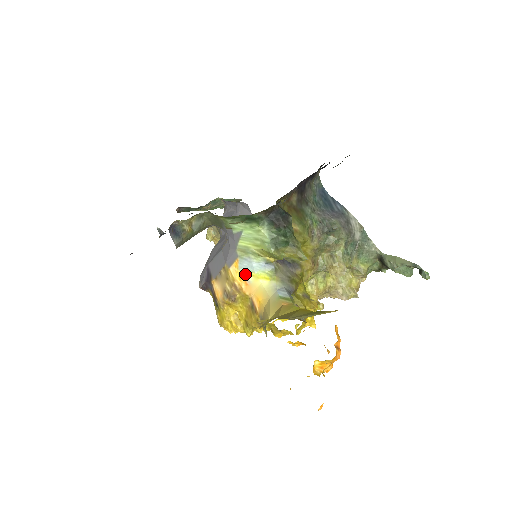
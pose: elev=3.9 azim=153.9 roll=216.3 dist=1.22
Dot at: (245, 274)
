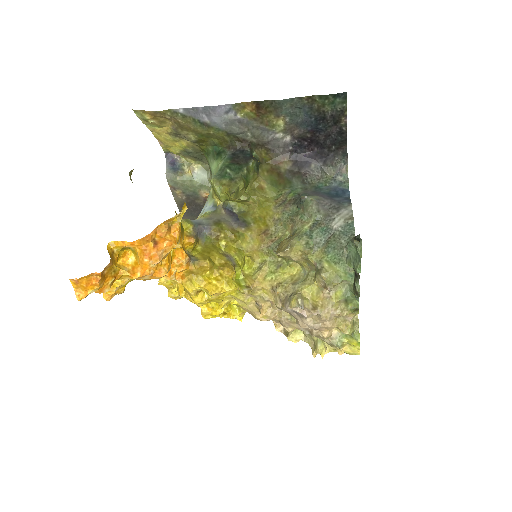
Dot at: occluded
